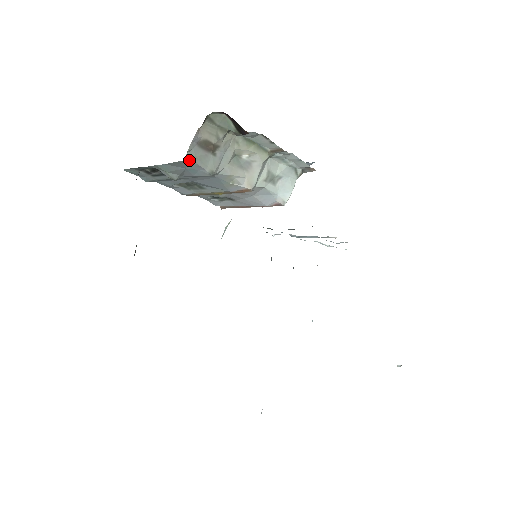
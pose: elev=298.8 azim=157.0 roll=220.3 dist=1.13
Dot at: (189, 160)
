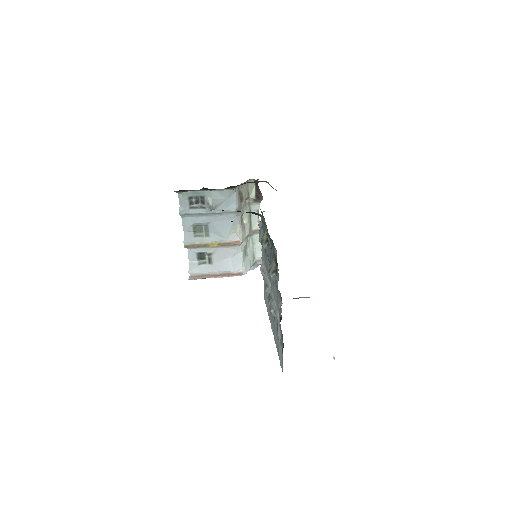
Dot at: (234, 193)
